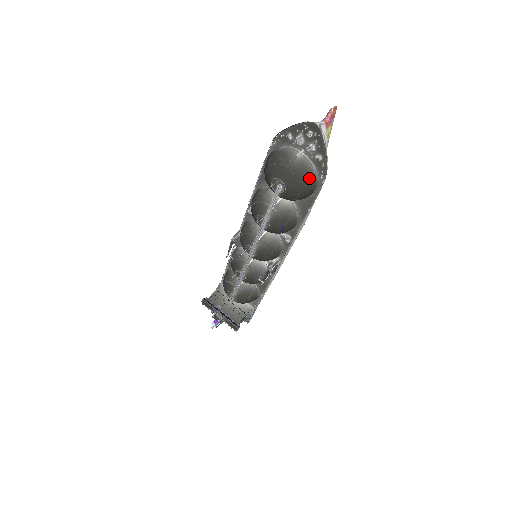
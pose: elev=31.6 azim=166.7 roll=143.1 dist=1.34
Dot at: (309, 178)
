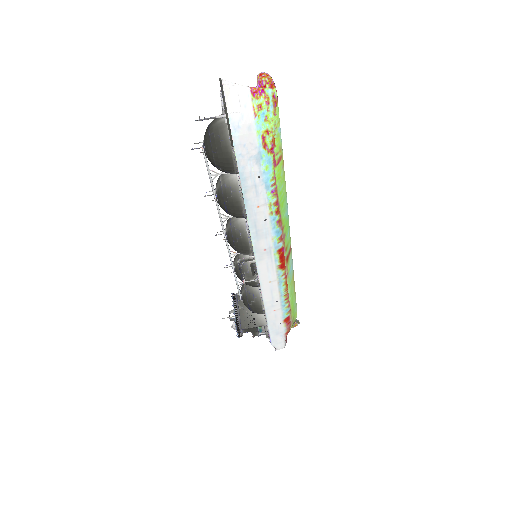
Dot at: (221, 143)
